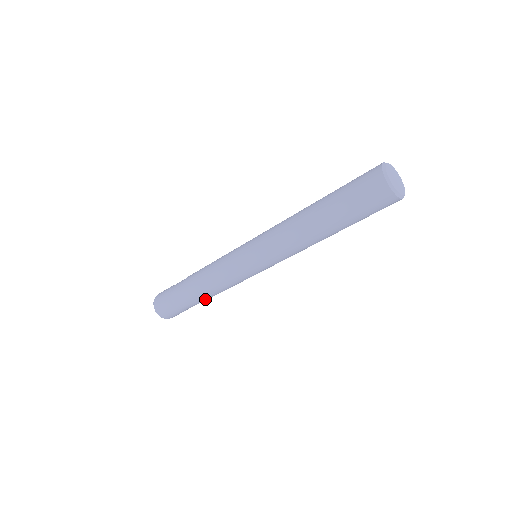
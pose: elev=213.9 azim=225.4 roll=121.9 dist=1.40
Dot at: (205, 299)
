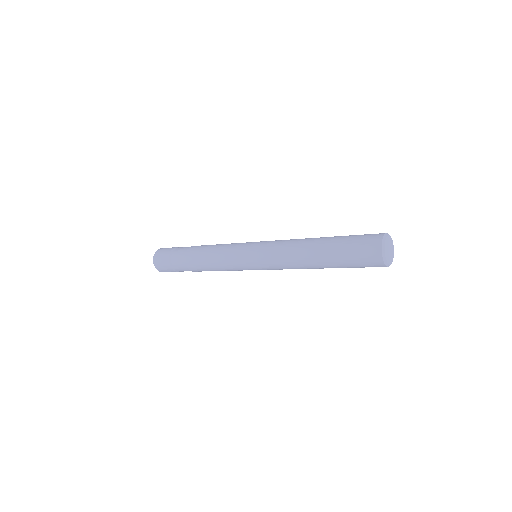
Dot at: occluded
